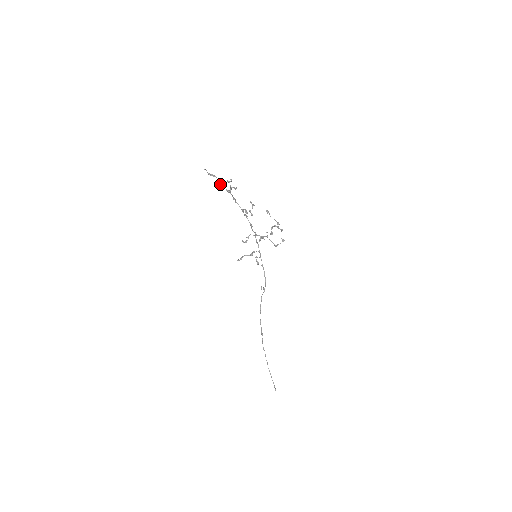
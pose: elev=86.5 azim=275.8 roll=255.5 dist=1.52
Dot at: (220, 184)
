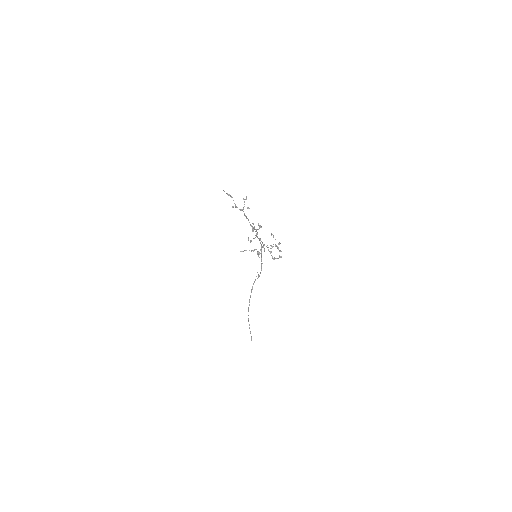
Dot at: (235, 204)
